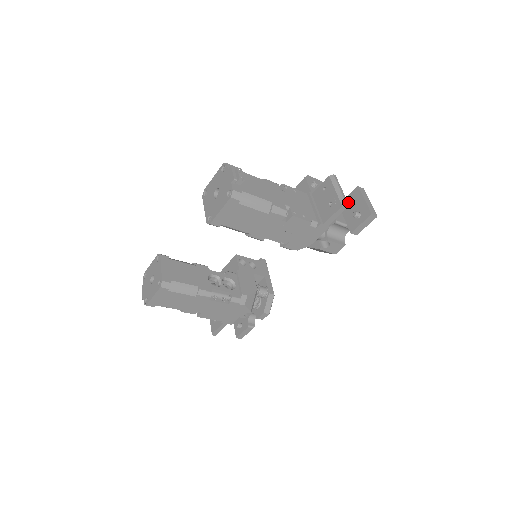
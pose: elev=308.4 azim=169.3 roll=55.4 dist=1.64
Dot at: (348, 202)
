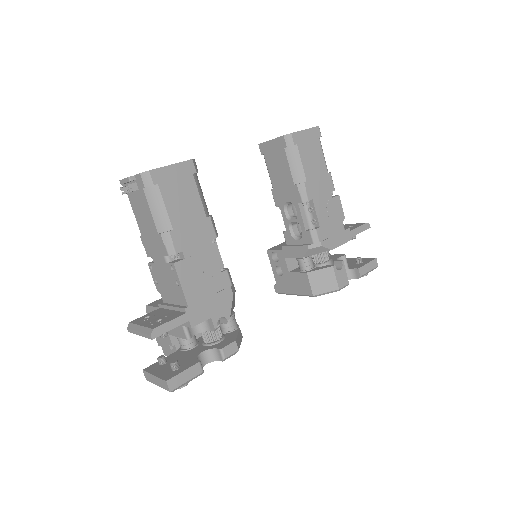
Dot at: occluded
